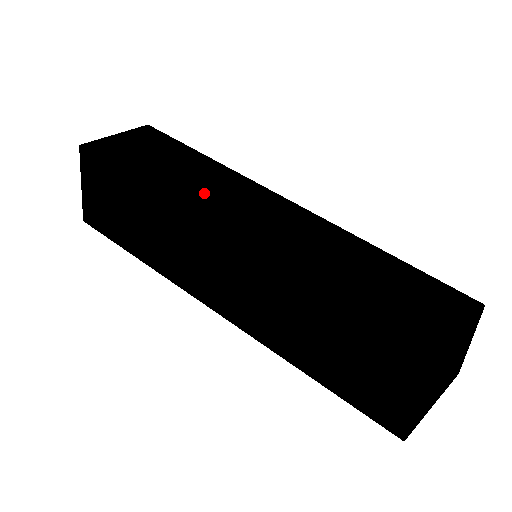
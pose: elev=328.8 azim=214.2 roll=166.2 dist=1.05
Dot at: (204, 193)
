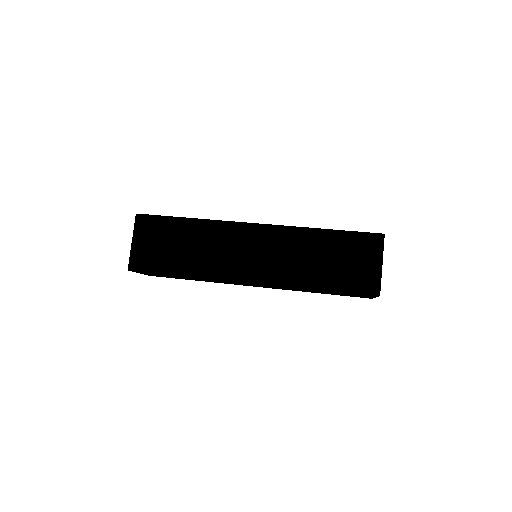
Dot at: (212, 257)
